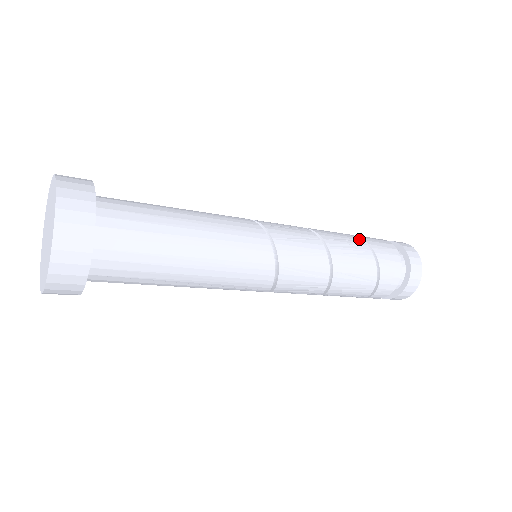
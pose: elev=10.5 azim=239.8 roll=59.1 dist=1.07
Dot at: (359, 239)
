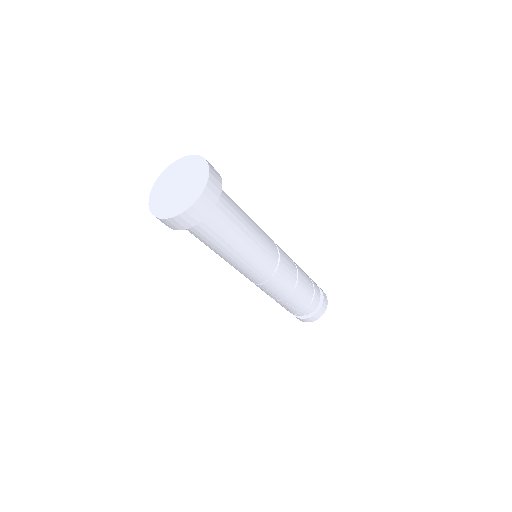
Dot at: occluded
